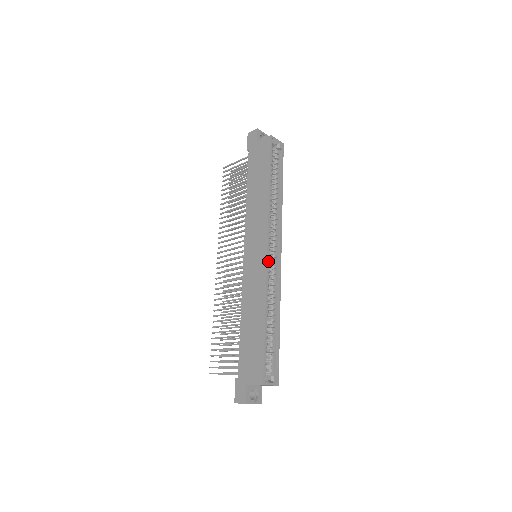
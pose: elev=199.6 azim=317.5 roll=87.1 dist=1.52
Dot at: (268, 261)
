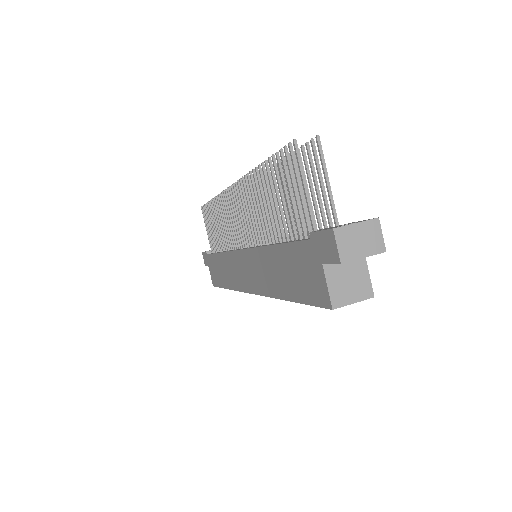
Dot at: occluded
